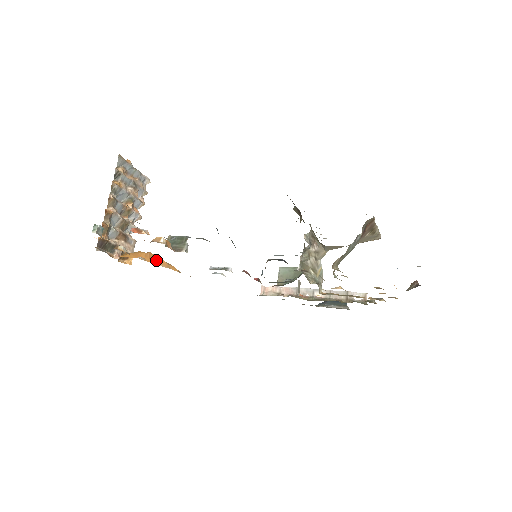
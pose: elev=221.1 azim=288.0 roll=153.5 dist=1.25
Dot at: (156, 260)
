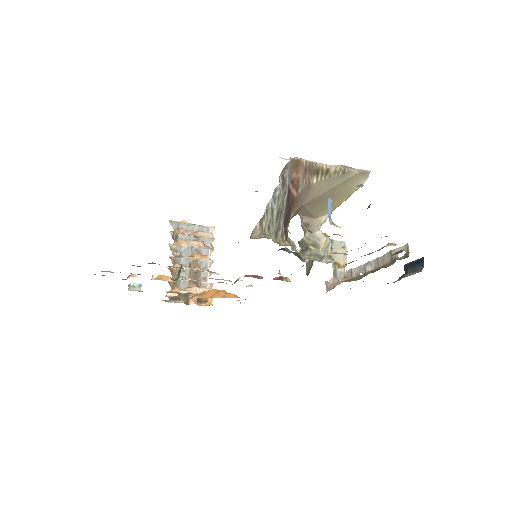
Dot at: (215, 294)
